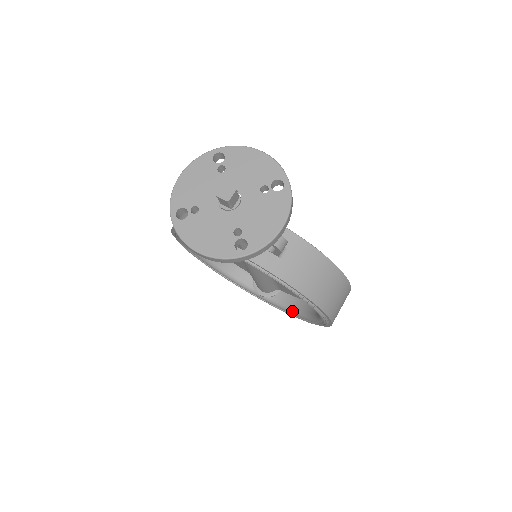
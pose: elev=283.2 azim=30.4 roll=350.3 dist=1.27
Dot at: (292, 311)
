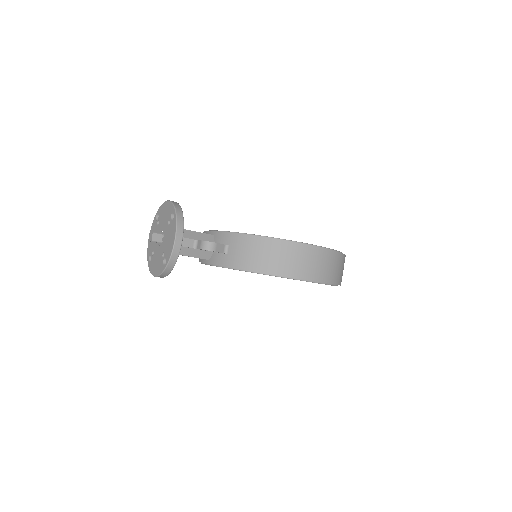
Dot at: occluded
